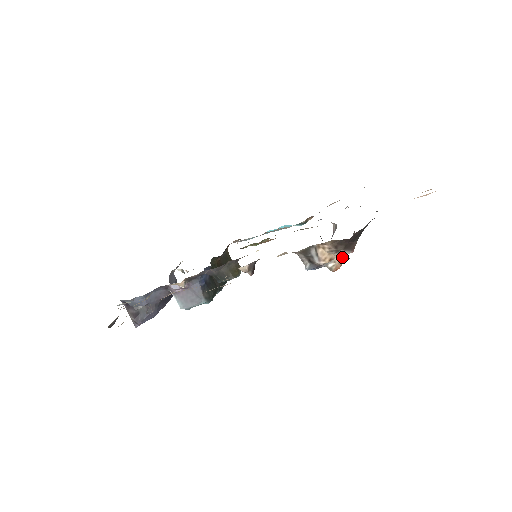
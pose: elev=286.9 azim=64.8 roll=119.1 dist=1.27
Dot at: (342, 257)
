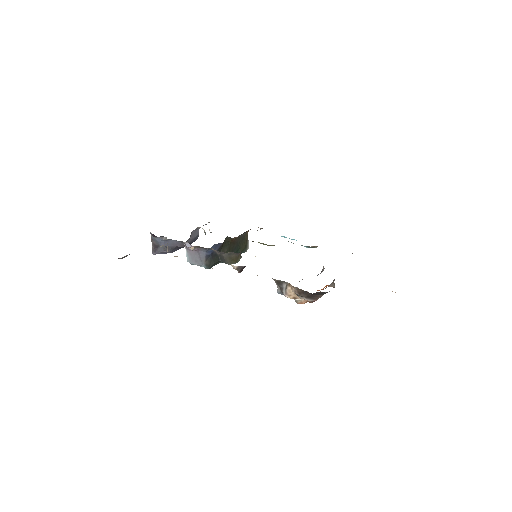
Dot at: occluded
